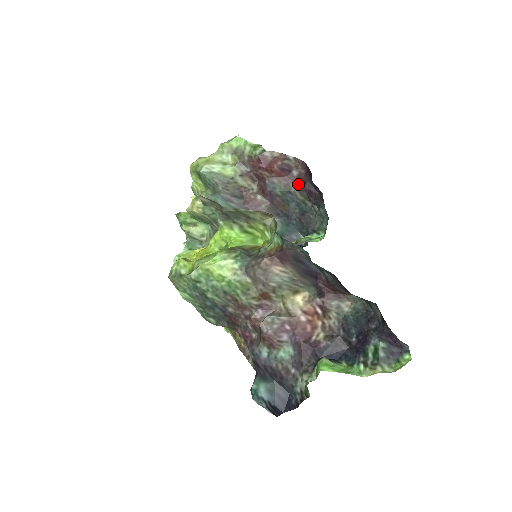
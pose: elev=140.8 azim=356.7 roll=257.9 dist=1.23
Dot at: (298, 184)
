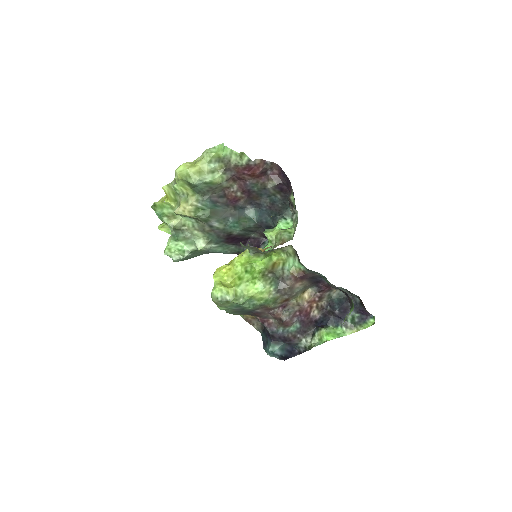
Dot at: (272, 183)
